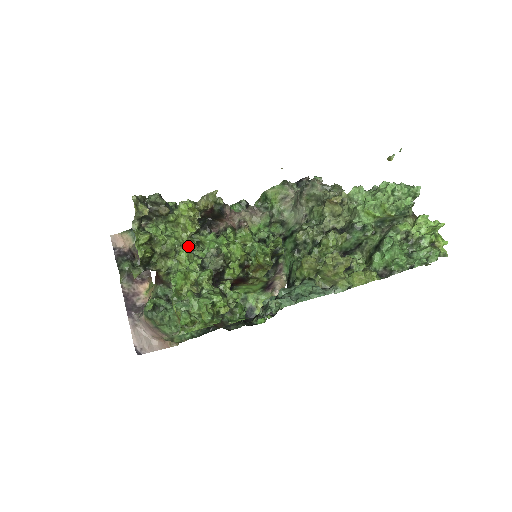
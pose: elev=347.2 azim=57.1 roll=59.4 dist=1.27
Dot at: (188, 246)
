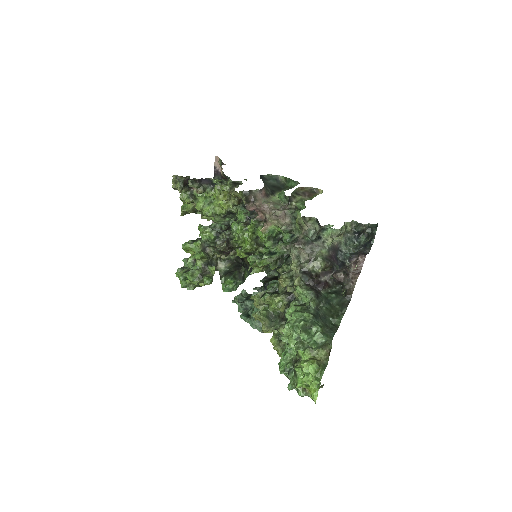
Dot at: (223, 215)
